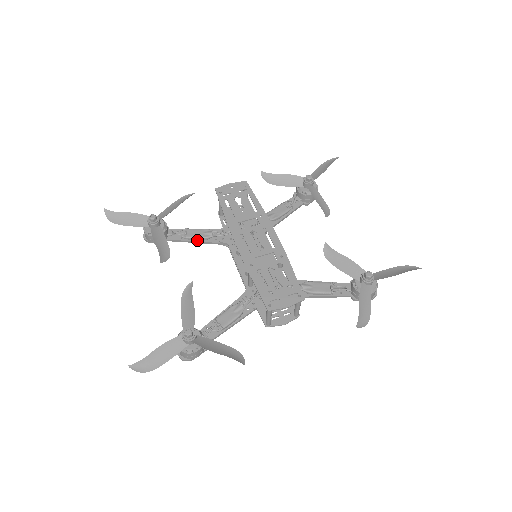
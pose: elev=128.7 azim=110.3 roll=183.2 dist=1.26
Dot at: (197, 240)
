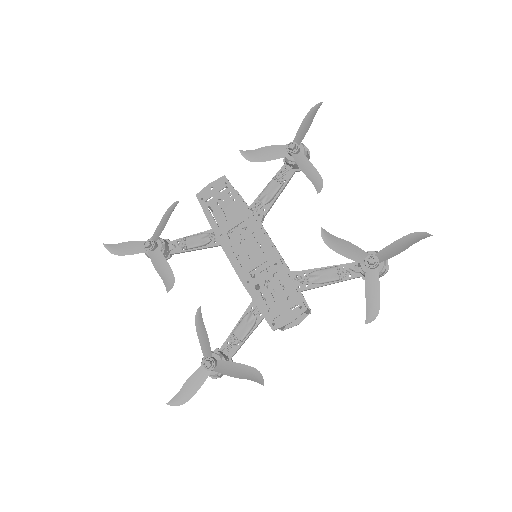
Dot at: (198, 248)
